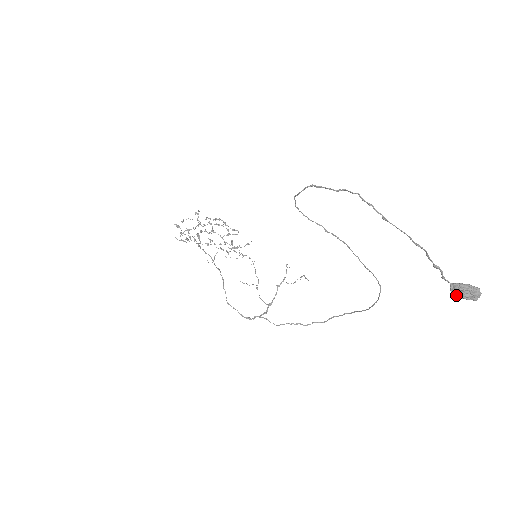
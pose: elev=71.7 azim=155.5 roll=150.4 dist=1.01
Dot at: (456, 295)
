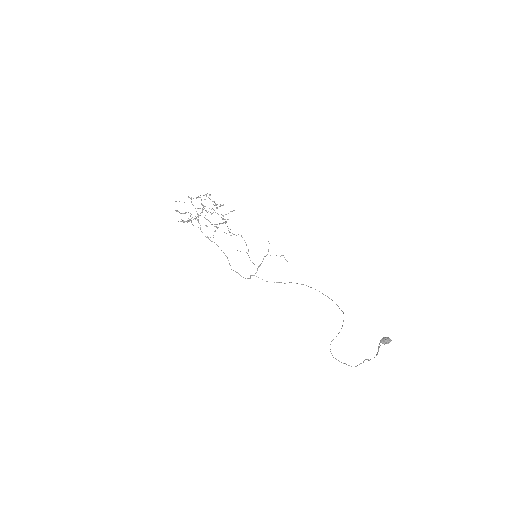
Dot at: (382, 343)
